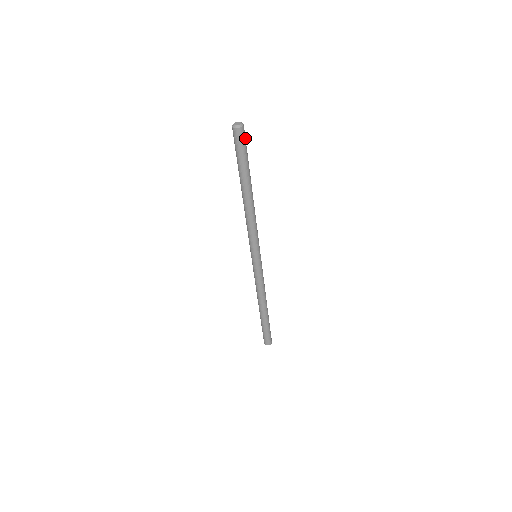
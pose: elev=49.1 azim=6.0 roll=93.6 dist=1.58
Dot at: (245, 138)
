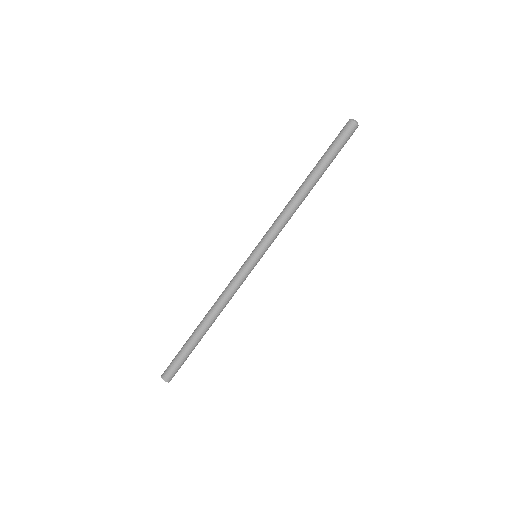
Dot at: (349, 135)
